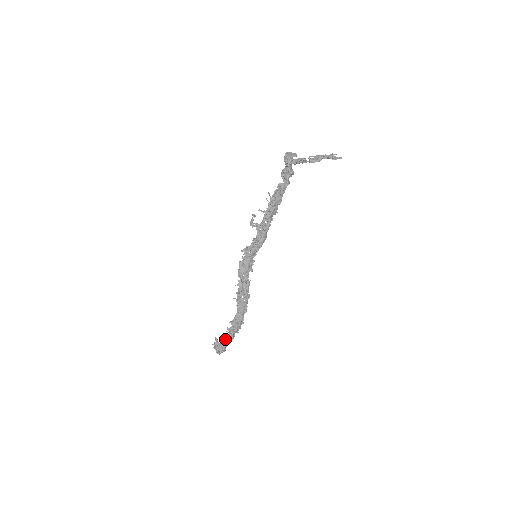
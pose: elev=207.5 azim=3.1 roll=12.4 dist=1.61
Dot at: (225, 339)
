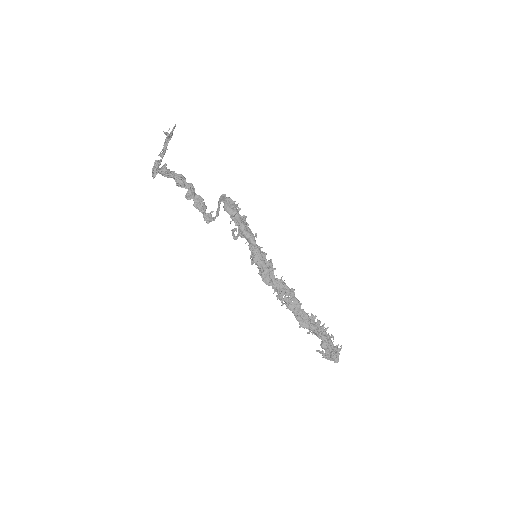
Dot at: (321, 344)
